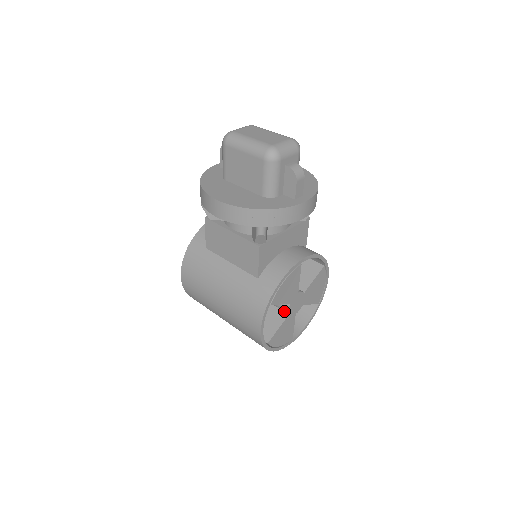
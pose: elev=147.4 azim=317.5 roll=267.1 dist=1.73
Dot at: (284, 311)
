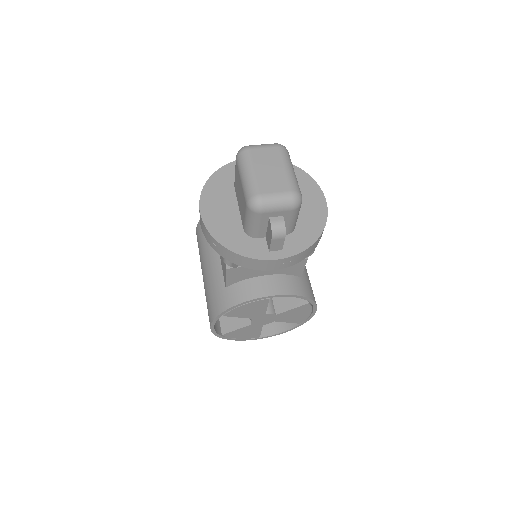
Dot at: occluded
